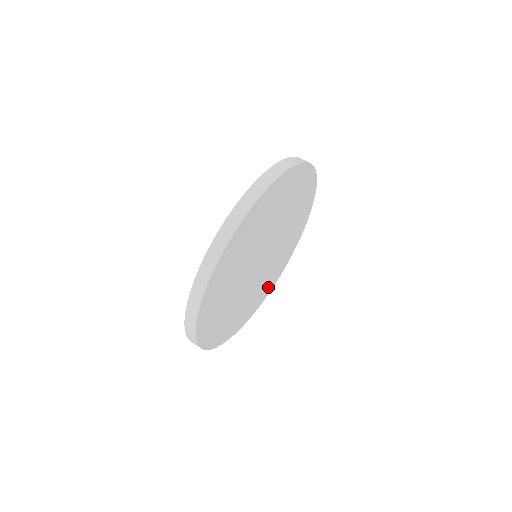
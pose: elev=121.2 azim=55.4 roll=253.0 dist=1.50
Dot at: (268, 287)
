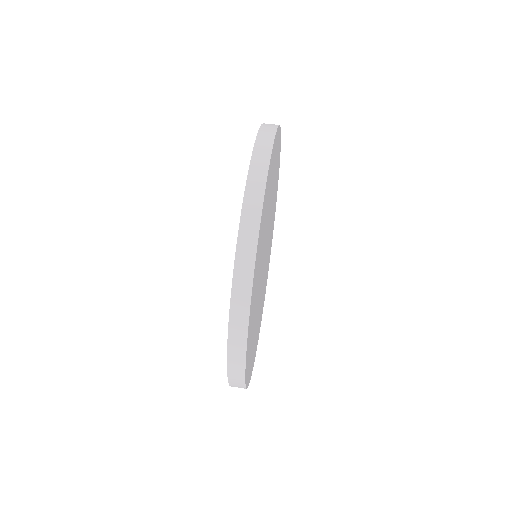
Dot at: (270, 249)
